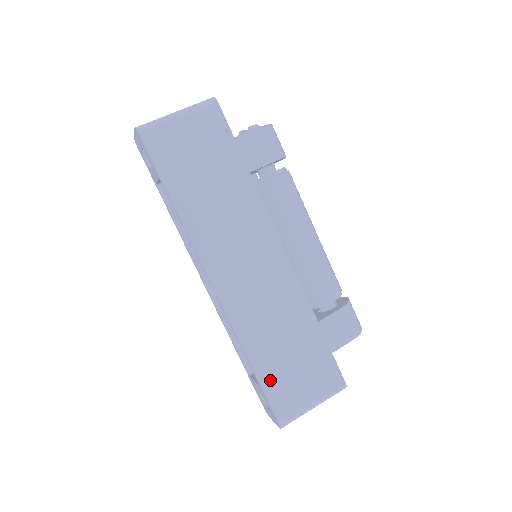
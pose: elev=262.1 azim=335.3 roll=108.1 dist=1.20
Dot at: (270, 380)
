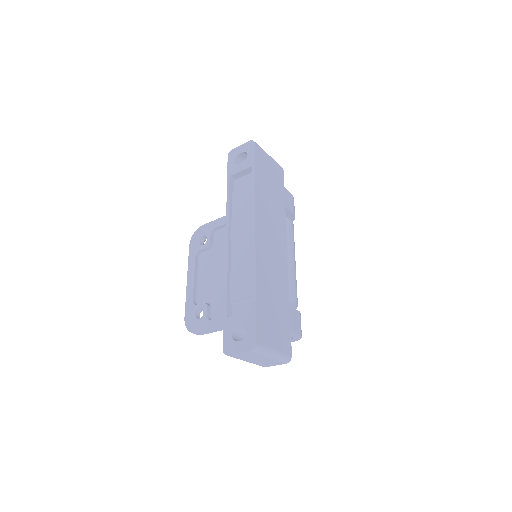
Dot at: (261, 310)
